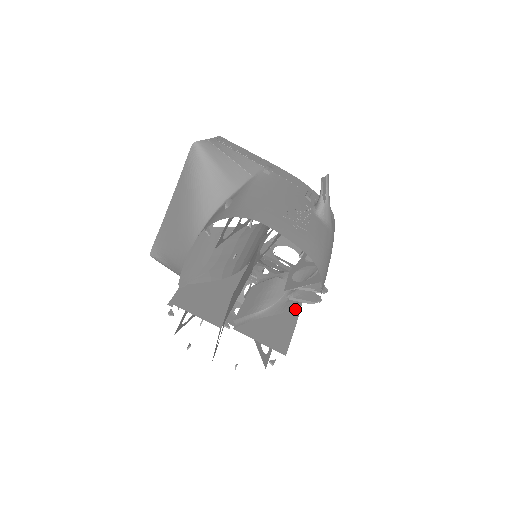
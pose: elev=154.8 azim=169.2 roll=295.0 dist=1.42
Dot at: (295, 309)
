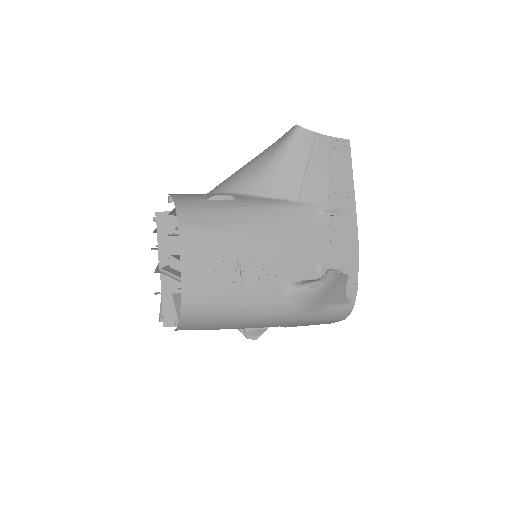
Dot at: occluded
